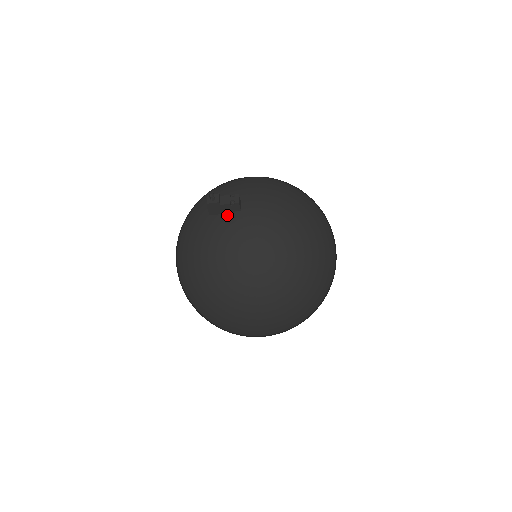
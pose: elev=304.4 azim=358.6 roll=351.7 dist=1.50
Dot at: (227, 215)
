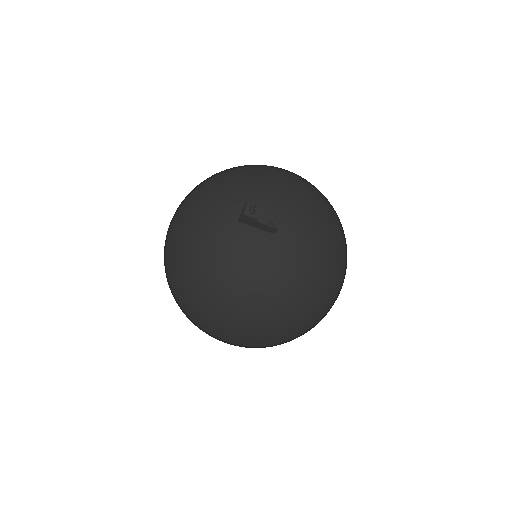
Dot at: (257, 231)
